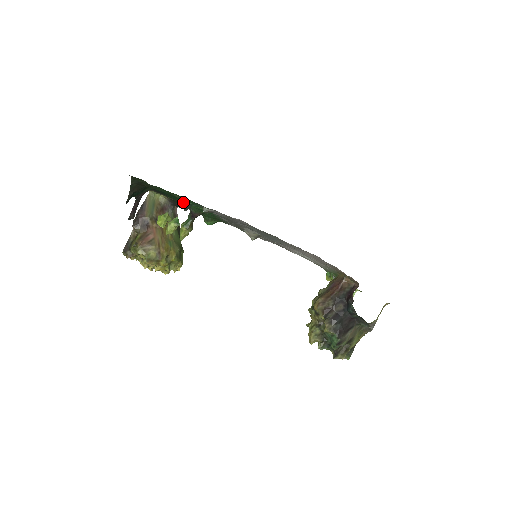
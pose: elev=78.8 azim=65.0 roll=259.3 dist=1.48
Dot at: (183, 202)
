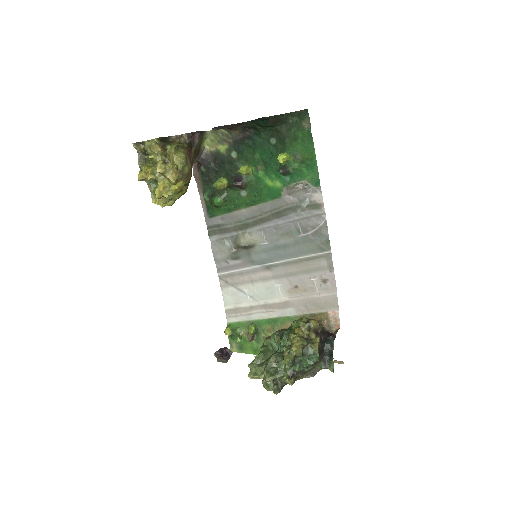
Dot at: (286, 166)
